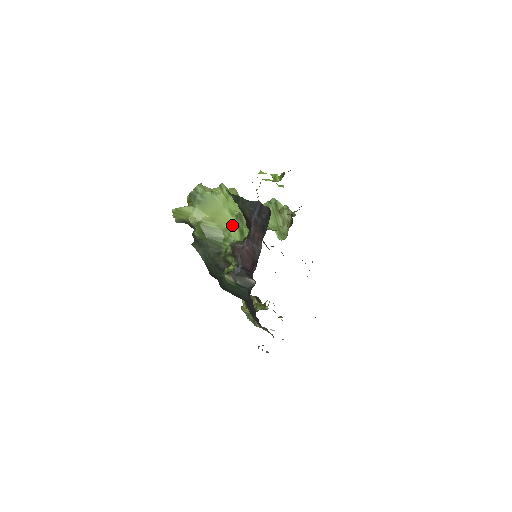
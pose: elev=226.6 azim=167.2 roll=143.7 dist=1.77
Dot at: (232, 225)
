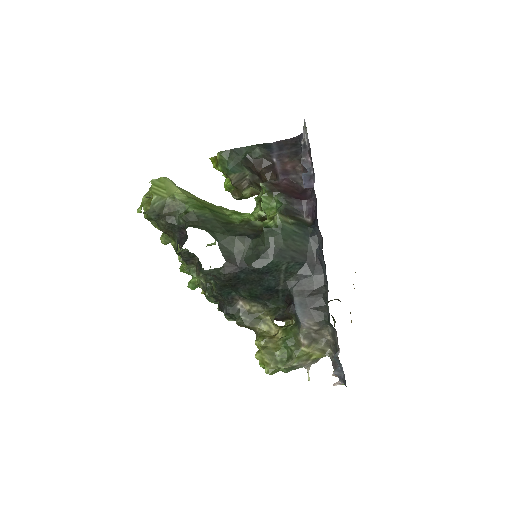
Dot at: (225, 208)
